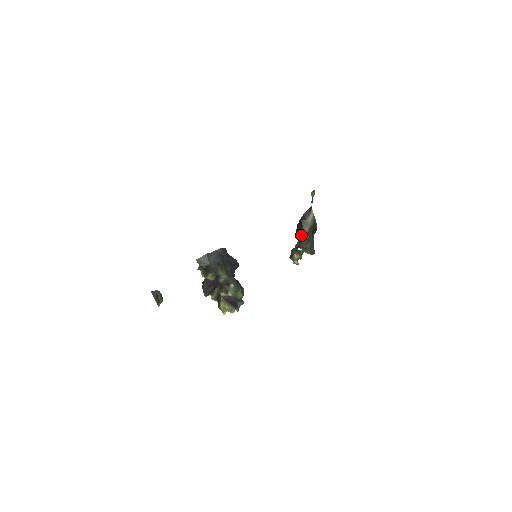
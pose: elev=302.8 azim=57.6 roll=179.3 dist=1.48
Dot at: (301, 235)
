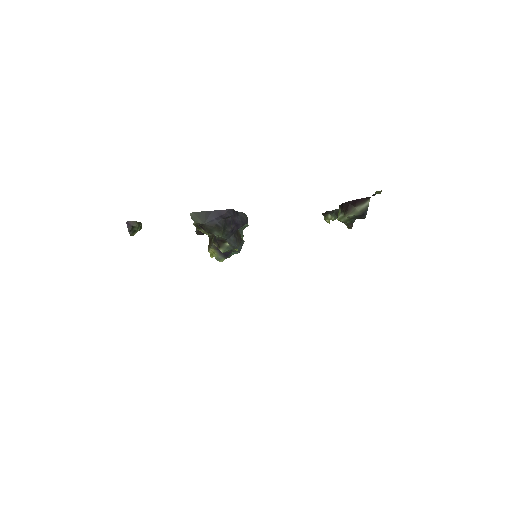
Dot at: (341, 216)
